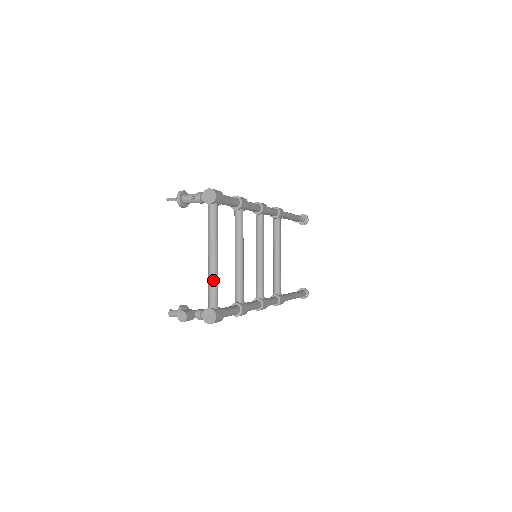
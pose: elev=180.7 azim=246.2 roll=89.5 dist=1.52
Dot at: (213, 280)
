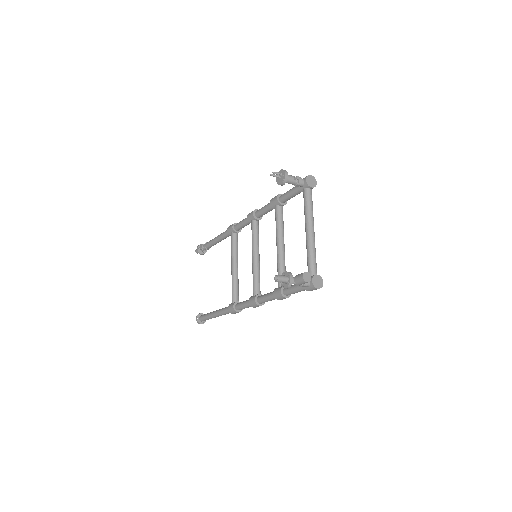
Dot at: (315, 251)
